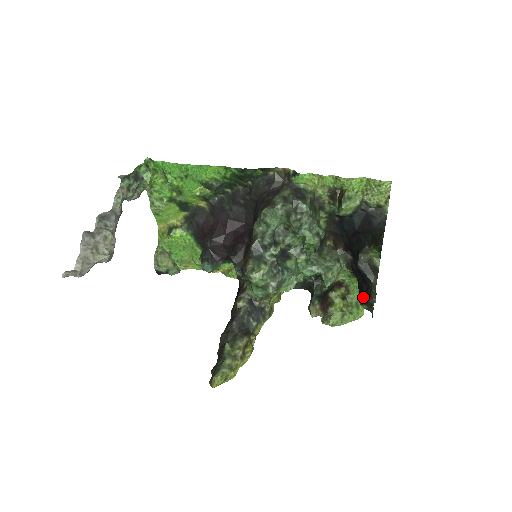
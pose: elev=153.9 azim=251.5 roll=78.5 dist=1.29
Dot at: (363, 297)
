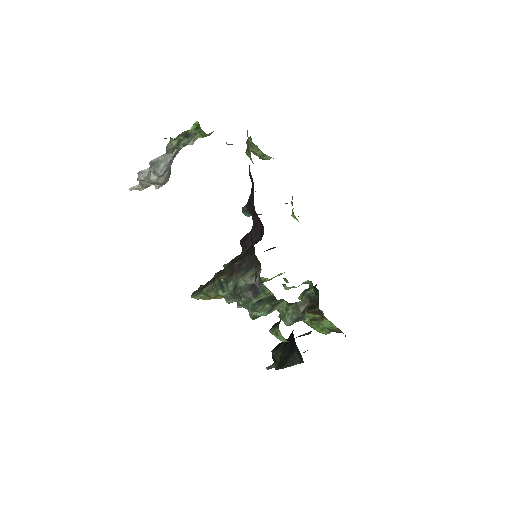
Dot at: occluded
